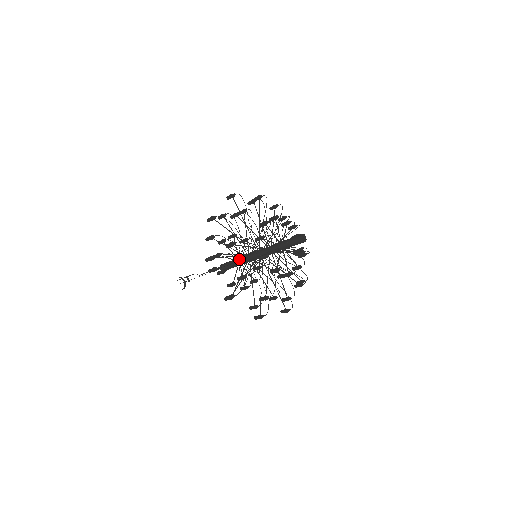
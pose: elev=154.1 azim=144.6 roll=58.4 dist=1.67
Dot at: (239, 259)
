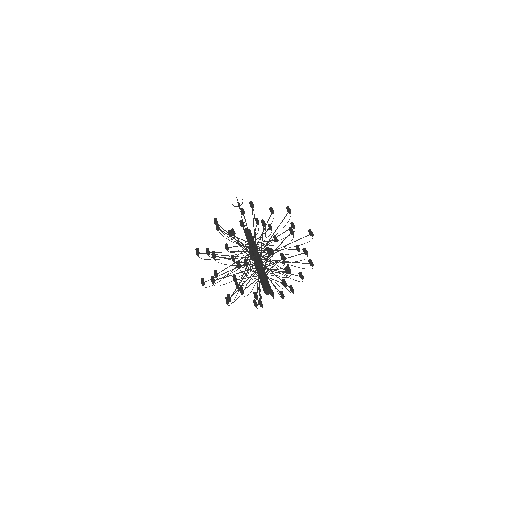
Dot at: (249, 244)
